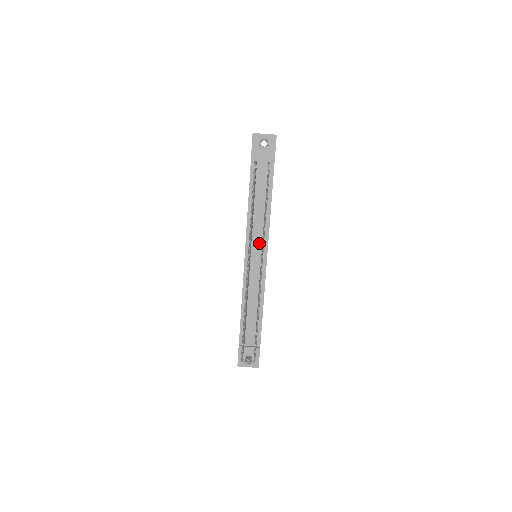
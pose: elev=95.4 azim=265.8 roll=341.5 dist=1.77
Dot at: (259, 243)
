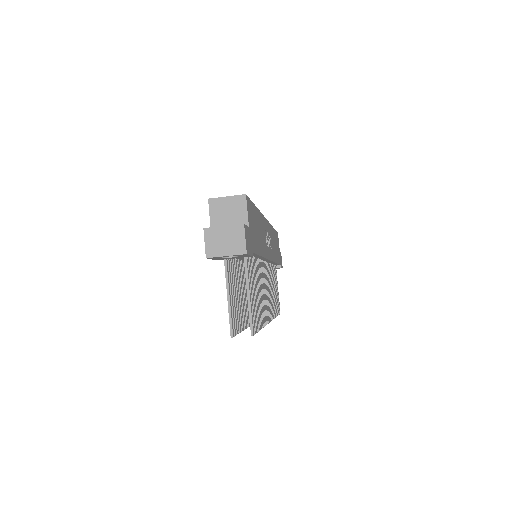
Dot at: occluded
